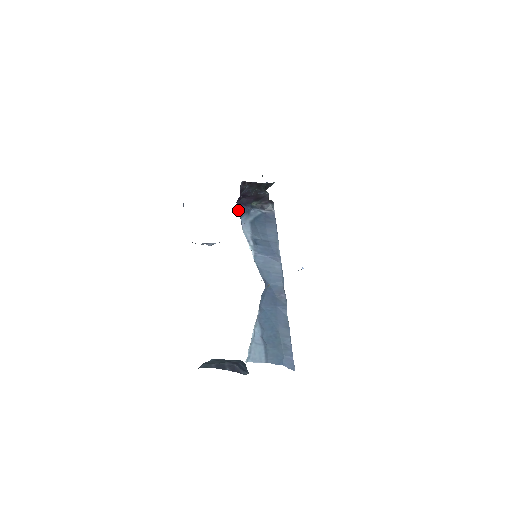
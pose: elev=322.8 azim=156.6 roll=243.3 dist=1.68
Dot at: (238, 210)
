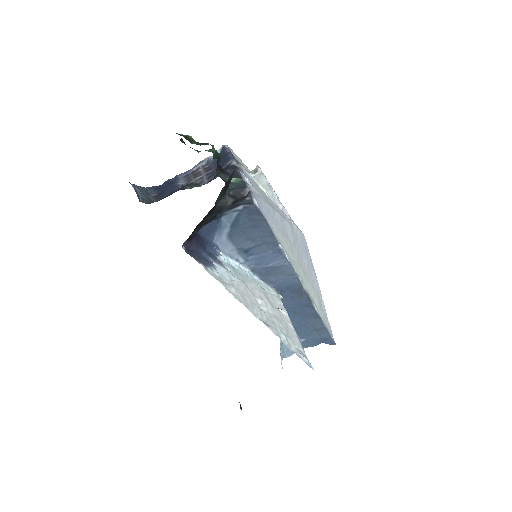
Dot at: (203, 235)
